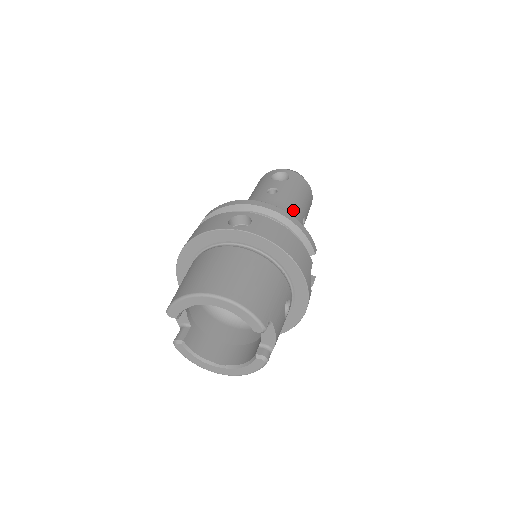
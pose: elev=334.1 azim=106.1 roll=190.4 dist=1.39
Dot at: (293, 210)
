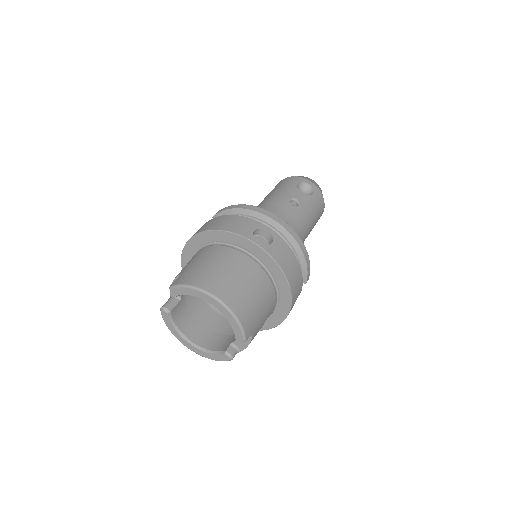
Dot at: (304, 229)
